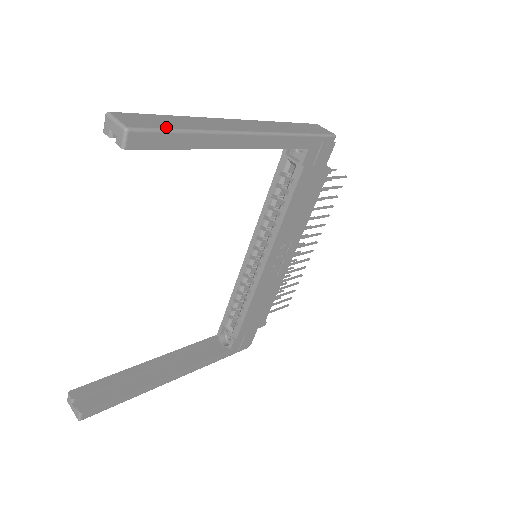
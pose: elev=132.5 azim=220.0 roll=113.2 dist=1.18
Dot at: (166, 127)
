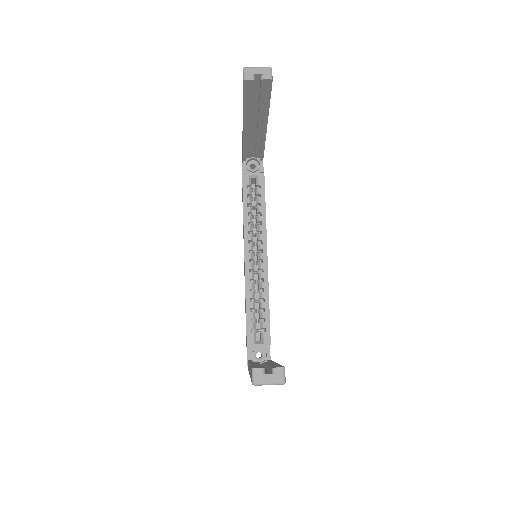
Dot at: occluded
